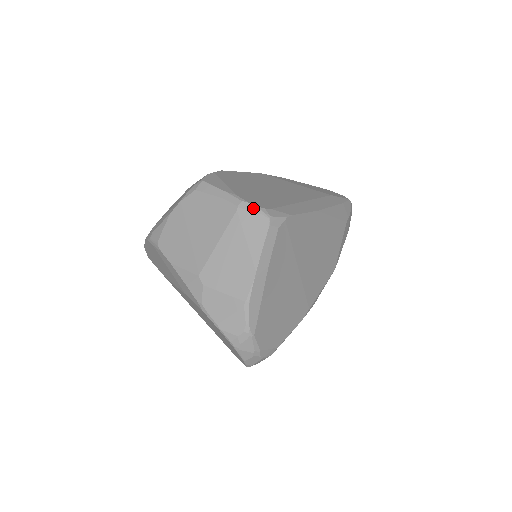
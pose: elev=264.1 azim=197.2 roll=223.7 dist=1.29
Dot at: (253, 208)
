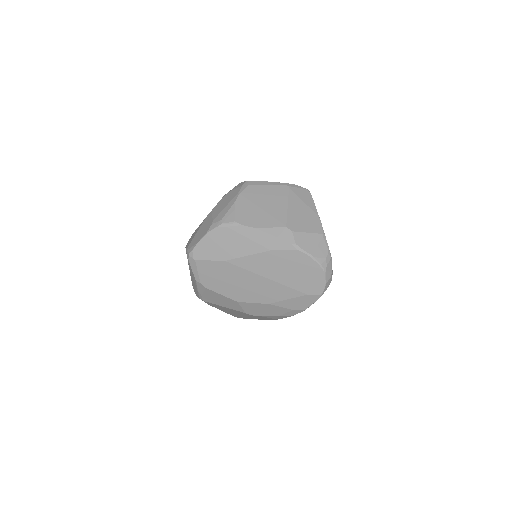
Dot at: (297, 186)
